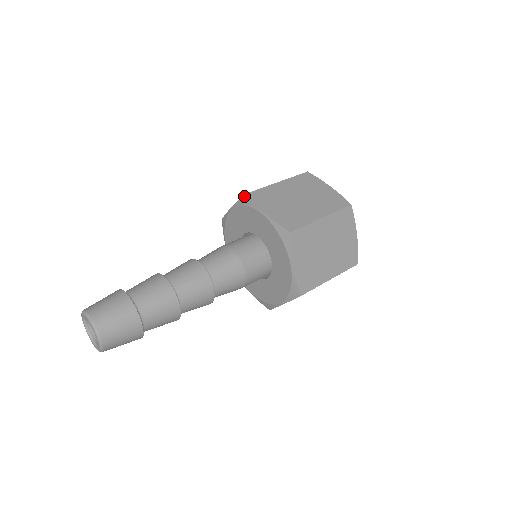
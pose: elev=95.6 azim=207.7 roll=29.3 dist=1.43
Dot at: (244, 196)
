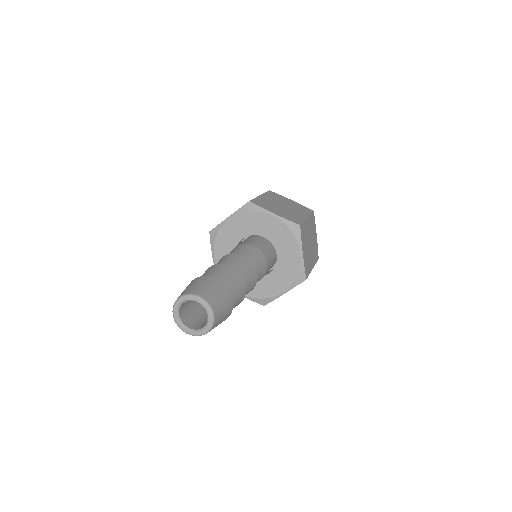
Dot at: (297, 224)
